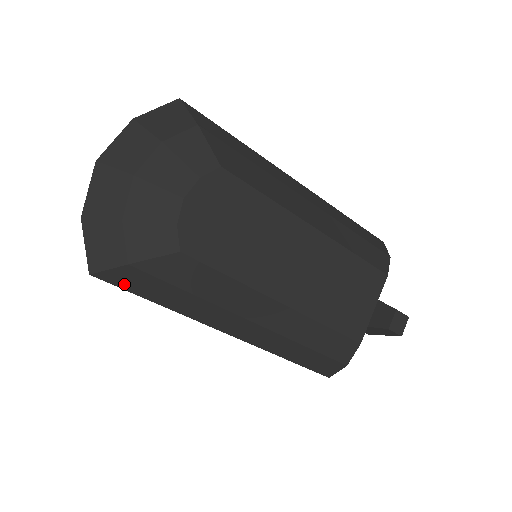
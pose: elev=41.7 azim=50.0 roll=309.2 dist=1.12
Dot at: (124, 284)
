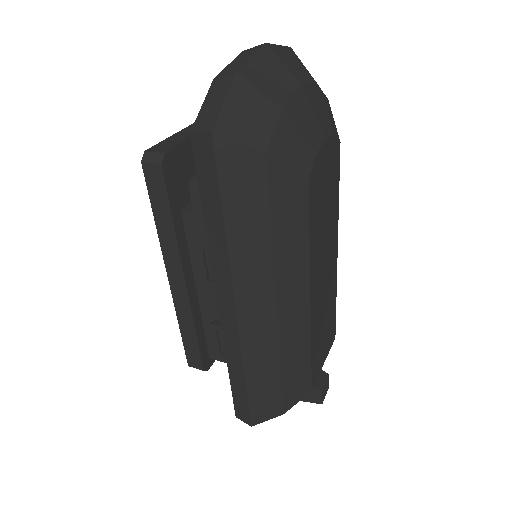
Dot at: (228, 173)
